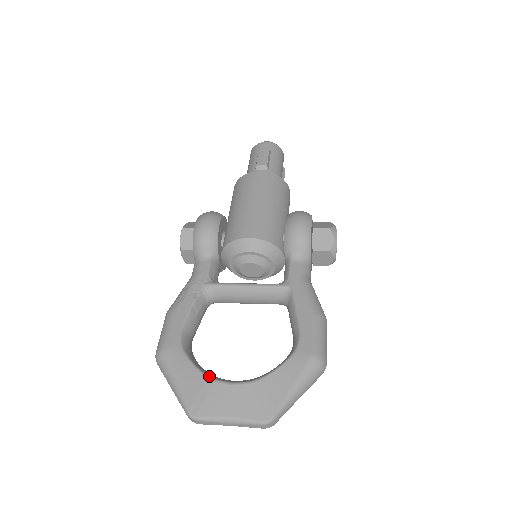
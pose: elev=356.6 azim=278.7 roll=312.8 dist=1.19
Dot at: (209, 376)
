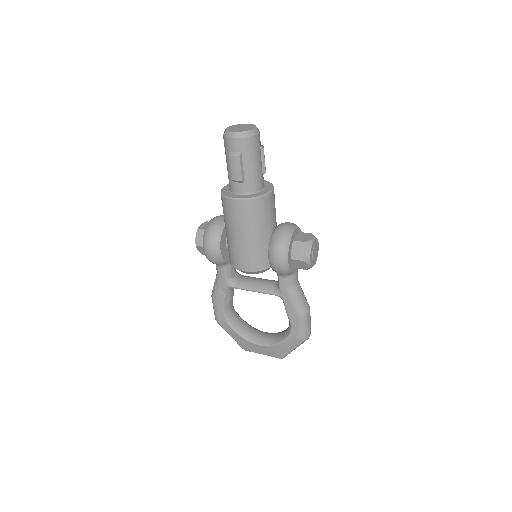
Dot at: (246, 339)
